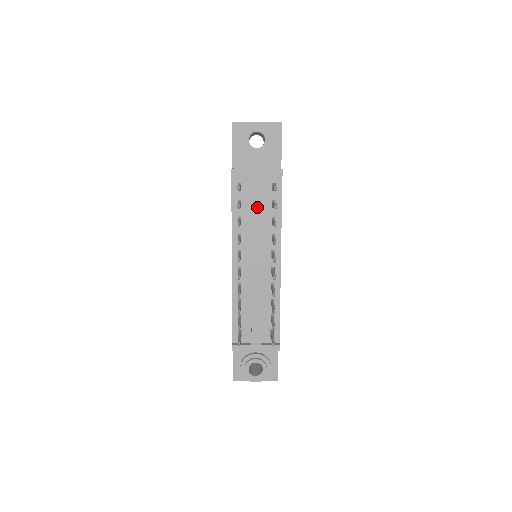
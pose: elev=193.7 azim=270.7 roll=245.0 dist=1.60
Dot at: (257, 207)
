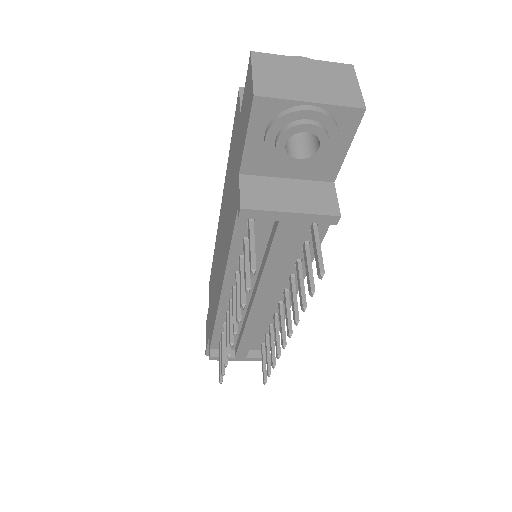
Dot at: (277, 256)
